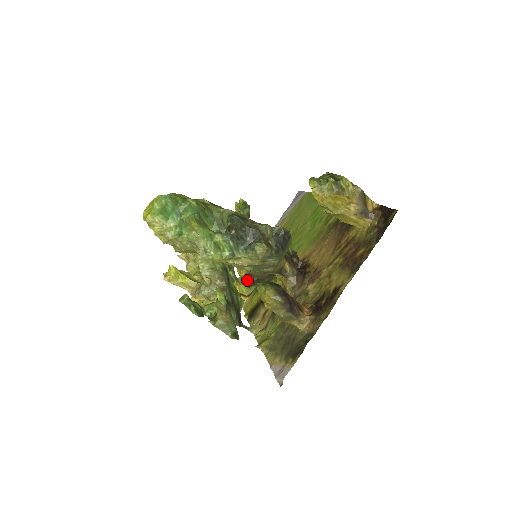
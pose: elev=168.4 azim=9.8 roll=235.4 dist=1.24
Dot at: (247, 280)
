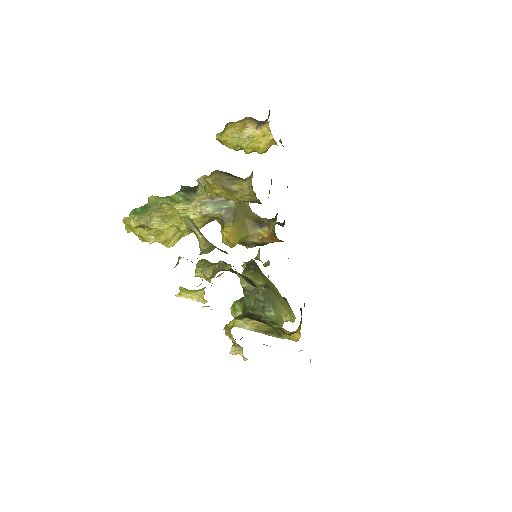
Dot at: (224, 229)
